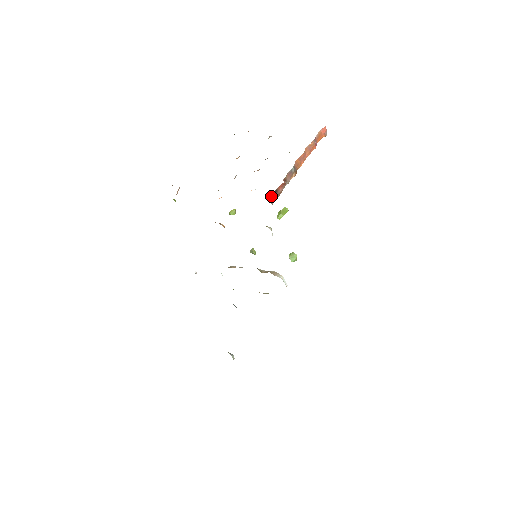
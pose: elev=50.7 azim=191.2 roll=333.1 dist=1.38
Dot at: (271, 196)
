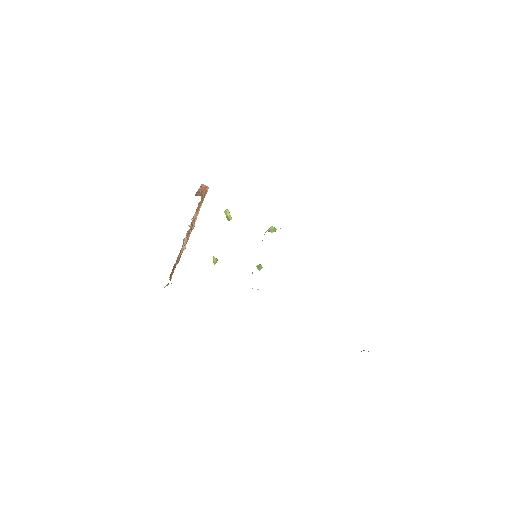
Dot at: occluded
